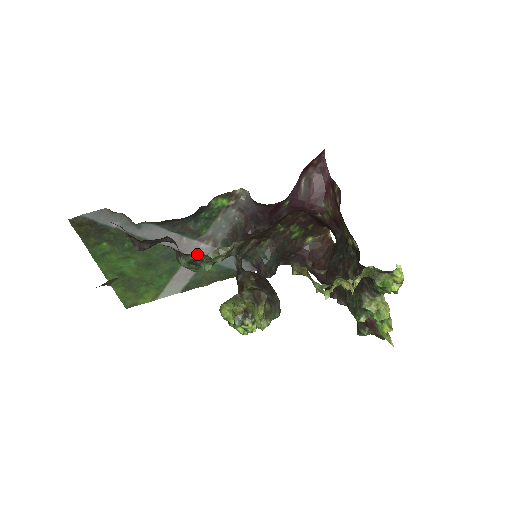
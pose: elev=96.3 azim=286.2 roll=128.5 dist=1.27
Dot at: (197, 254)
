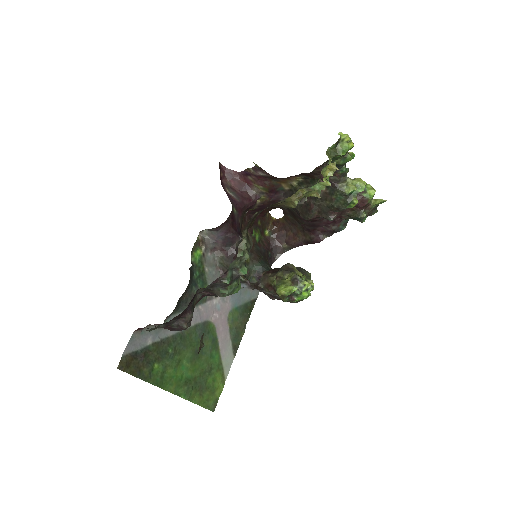
Dot at: (231, 265)
